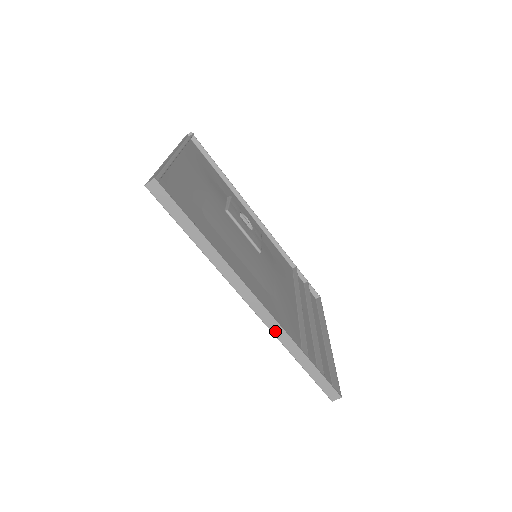
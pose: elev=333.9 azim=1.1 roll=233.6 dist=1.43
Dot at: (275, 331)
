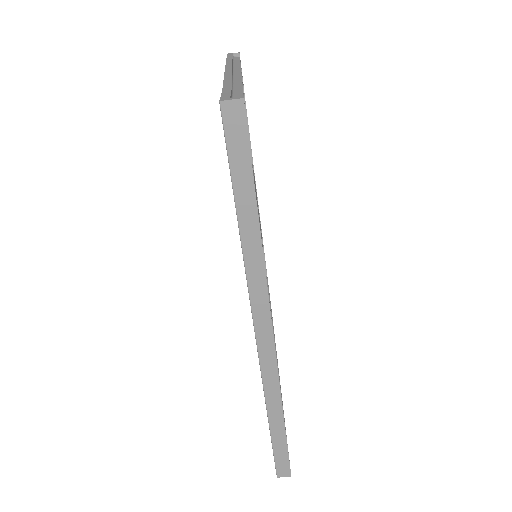
Dot at: (267, 379)
